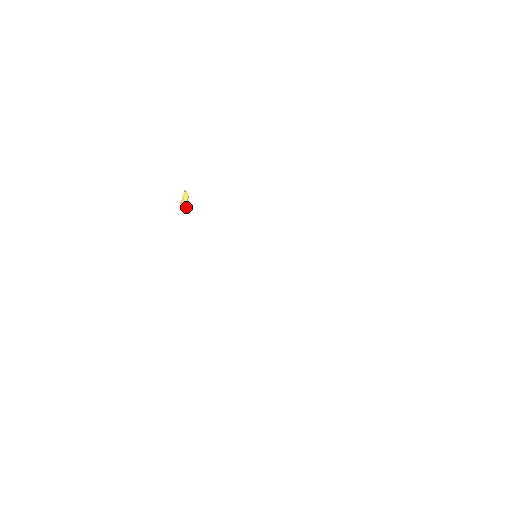
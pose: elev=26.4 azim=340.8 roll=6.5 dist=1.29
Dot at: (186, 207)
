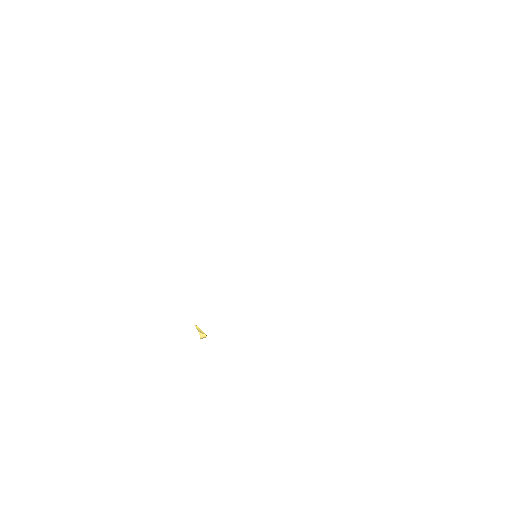
Dot at: (206, 336)
